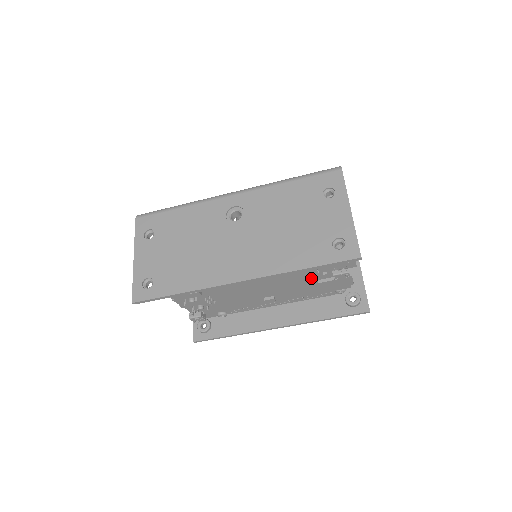
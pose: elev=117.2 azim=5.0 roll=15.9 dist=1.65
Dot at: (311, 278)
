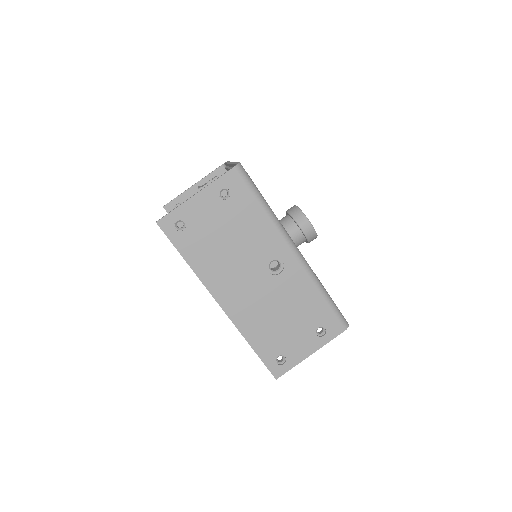
Dot at: occluded
